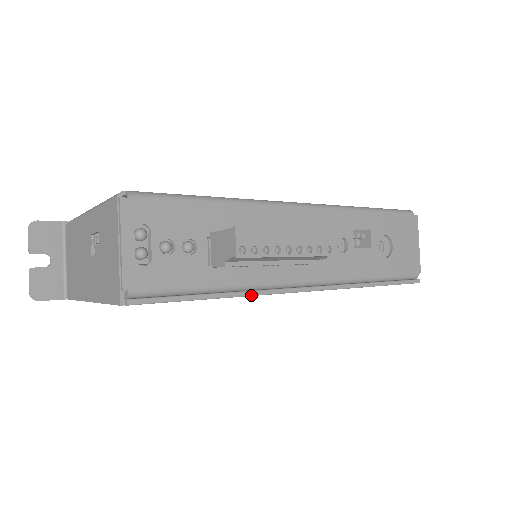
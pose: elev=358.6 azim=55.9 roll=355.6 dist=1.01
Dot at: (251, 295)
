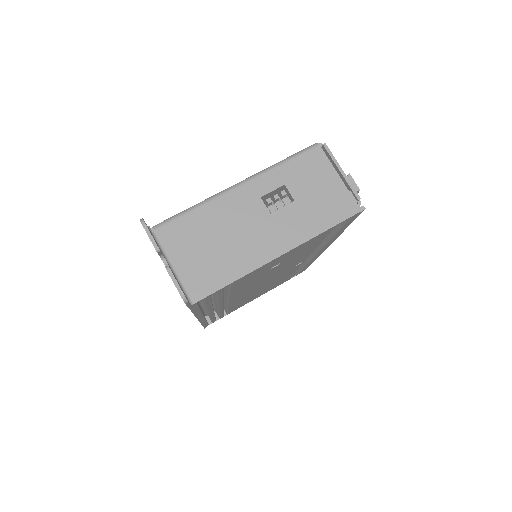
Dot at: (338, 236)
